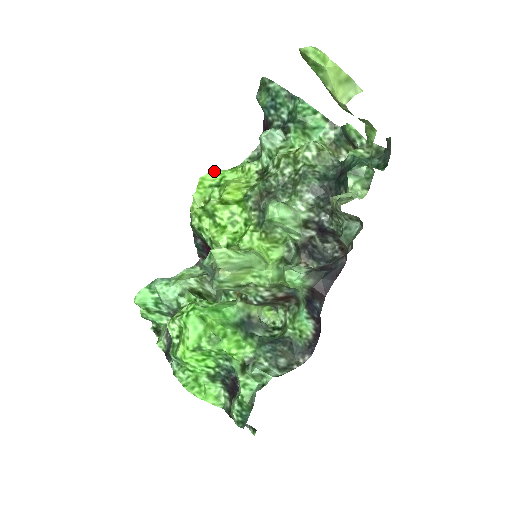
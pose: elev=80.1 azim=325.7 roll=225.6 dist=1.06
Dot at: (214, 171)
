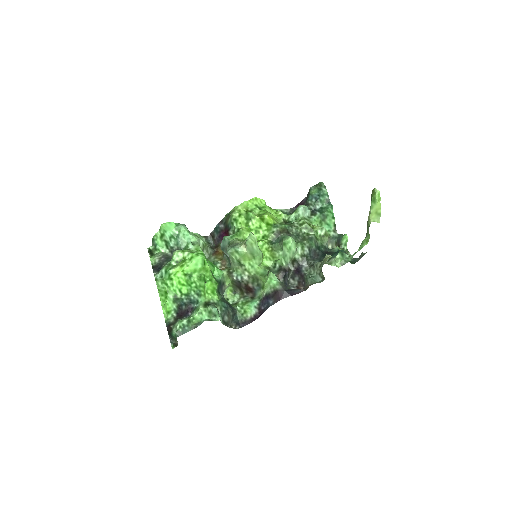
Dot at: (263, 200)
